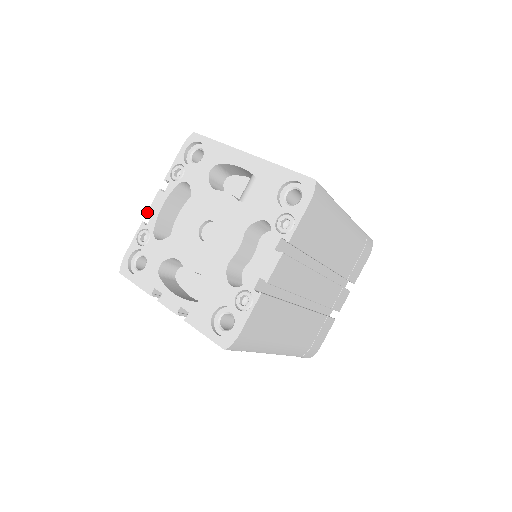
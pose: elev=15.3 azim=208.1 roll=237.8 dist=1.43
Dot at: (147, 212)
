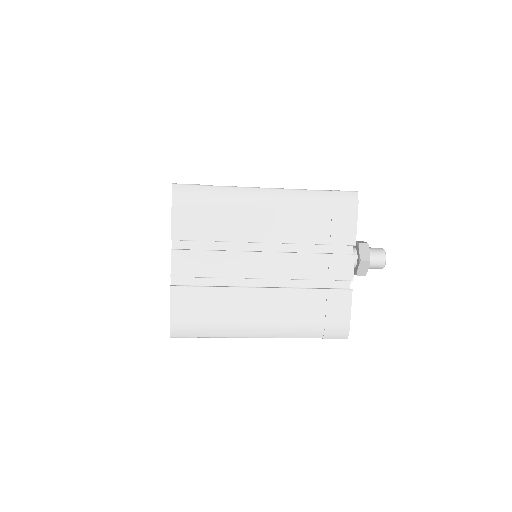
Dot at: occluded
